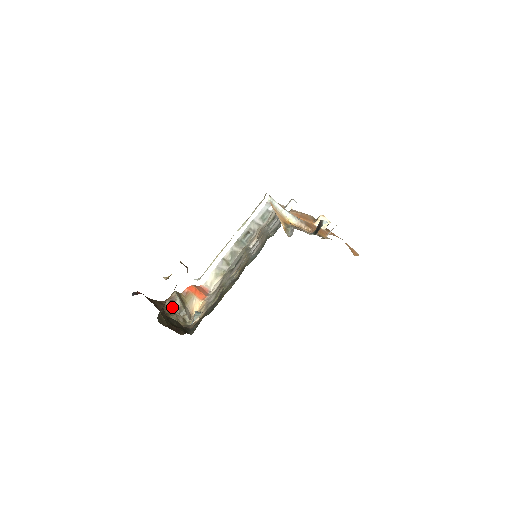
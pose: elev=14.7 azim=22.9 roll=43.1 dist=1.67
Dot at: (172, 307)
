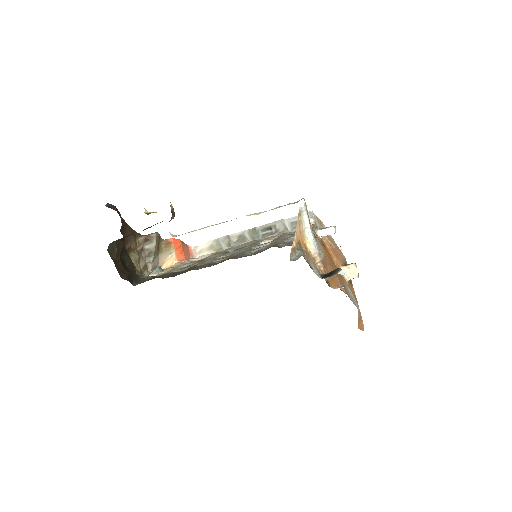
Dot at: (144, 246)
